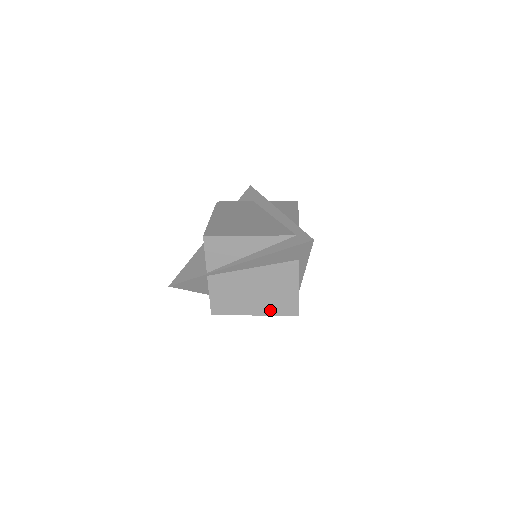
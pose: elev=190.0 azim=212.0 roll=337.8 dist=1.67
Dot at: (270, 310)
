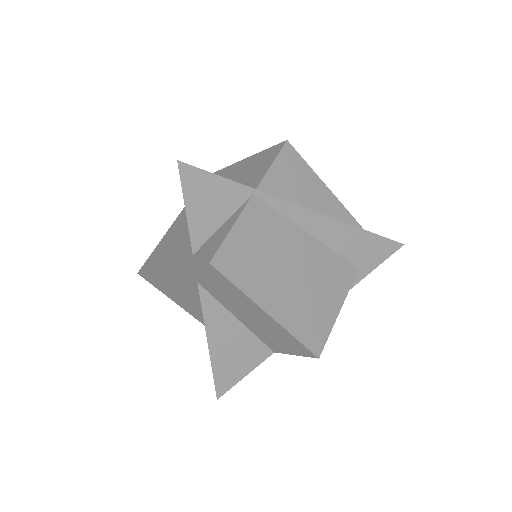
Dot at: (292, 321)
